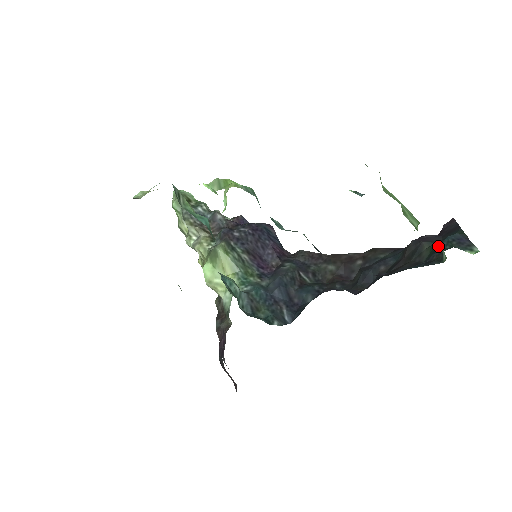
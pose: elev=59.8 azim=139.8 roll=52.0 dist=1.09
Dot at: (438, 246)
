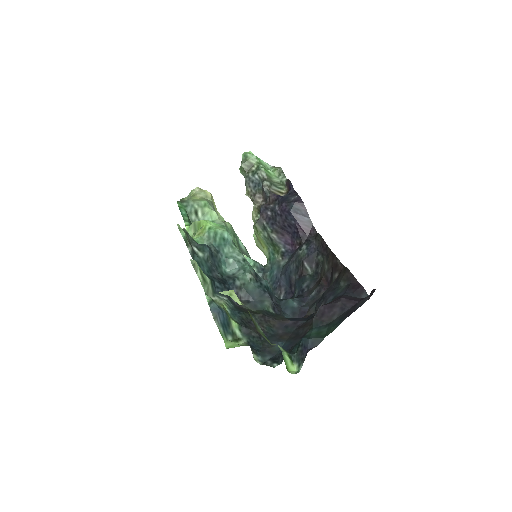
Dot at: (300, 340)
